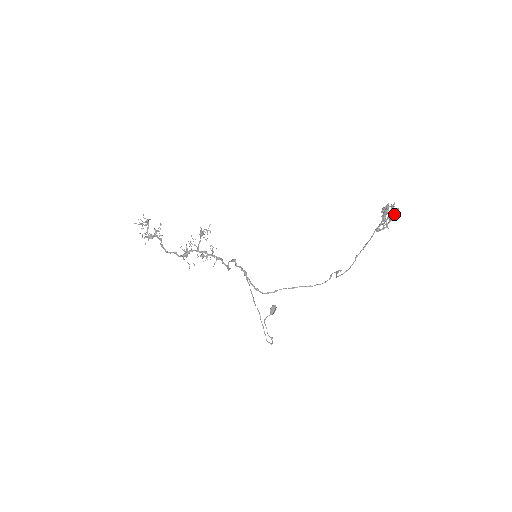
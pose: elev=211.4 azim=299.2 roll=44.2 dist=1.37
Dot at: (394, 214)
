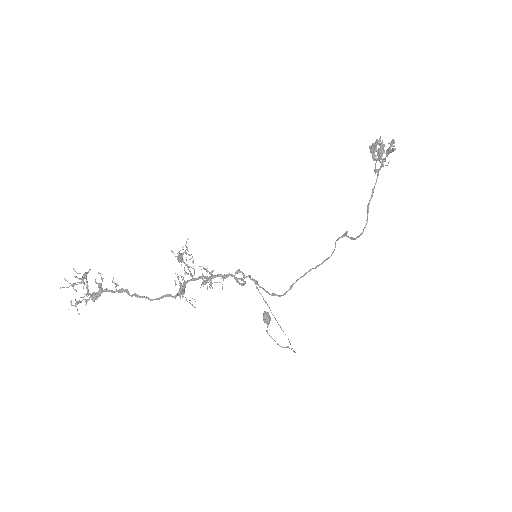
Dot at: occluded
